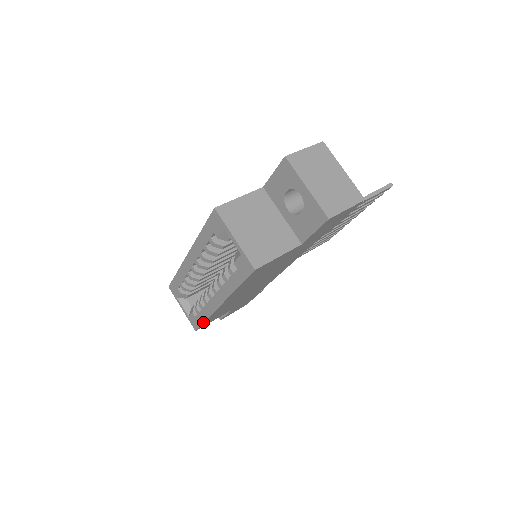
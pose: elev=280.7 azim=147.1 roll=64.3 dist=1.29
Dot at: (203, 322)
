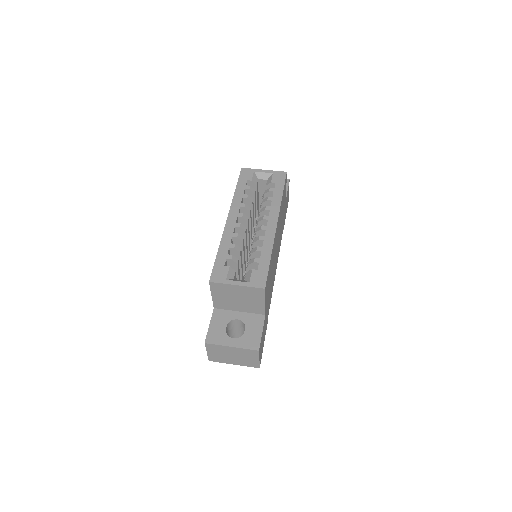
Dot at: (269, 262)
